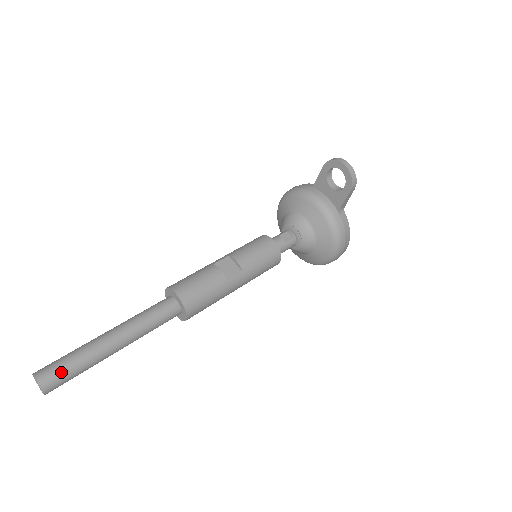
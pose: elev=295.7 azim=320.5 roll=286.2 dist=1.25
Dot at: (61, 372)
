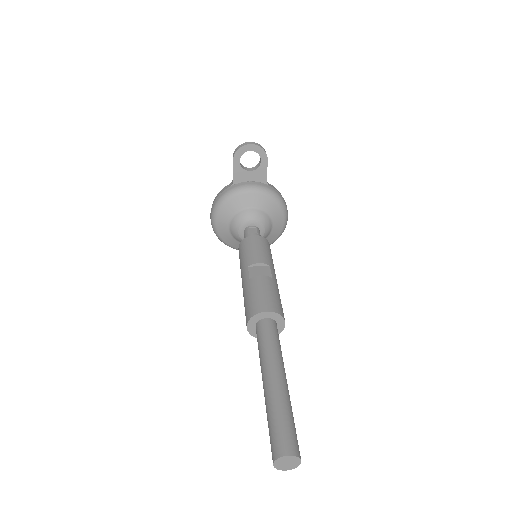
Dot at: (290, 432)
